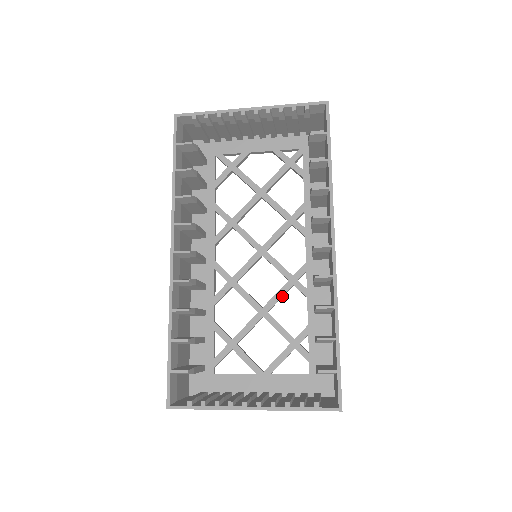
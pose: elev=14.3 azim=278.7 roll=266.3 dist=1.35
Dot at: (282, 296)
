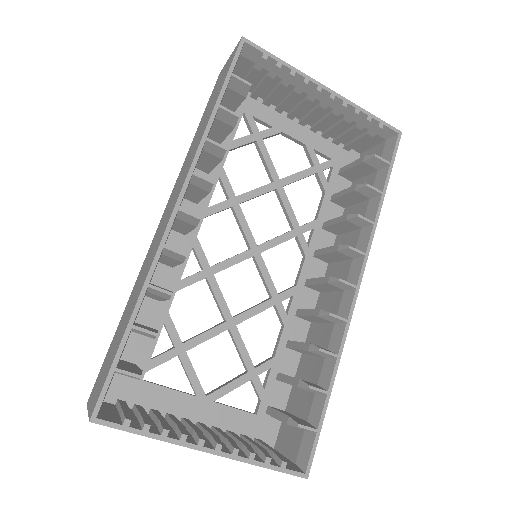
Dot at: (258, 313)
